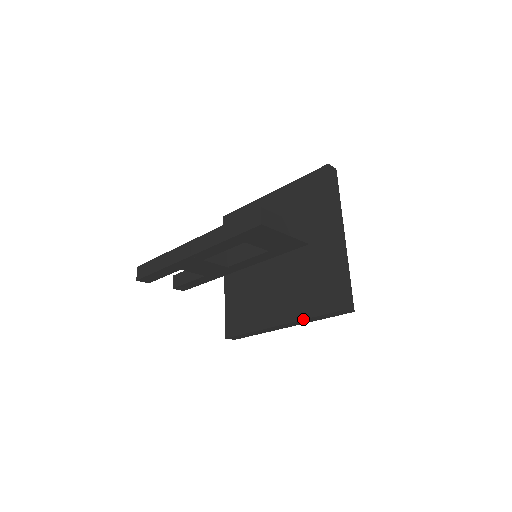
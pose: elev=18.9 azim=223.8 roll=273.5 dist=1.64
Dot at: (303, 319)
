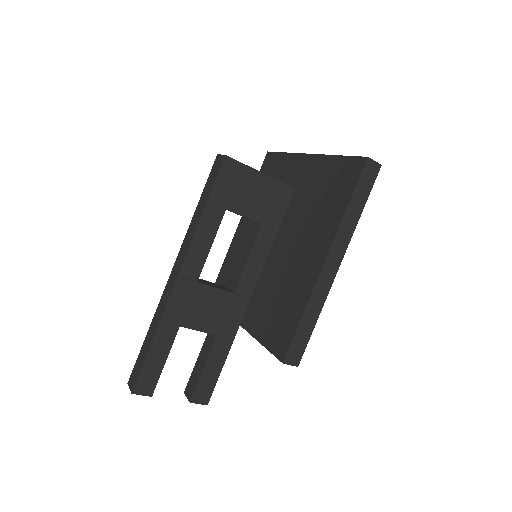
Dot at: (341, 220)
